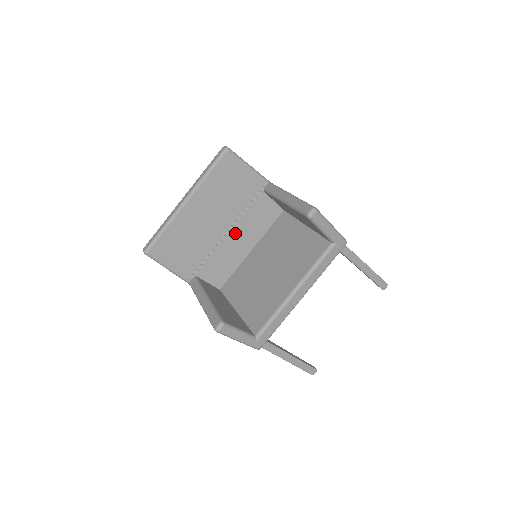
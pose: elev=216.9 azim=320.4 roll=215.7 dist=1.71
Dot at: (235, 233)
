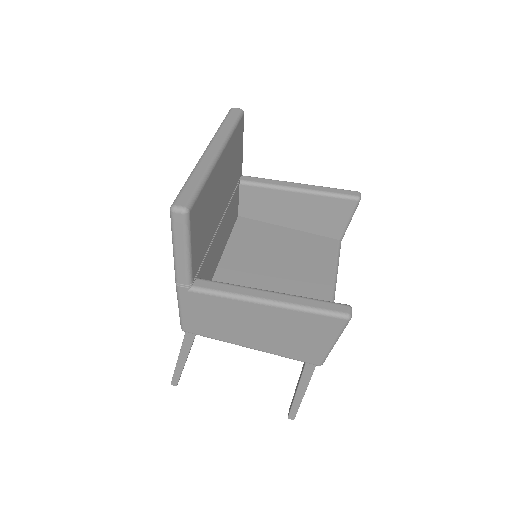
Dot at: (222, 226)
